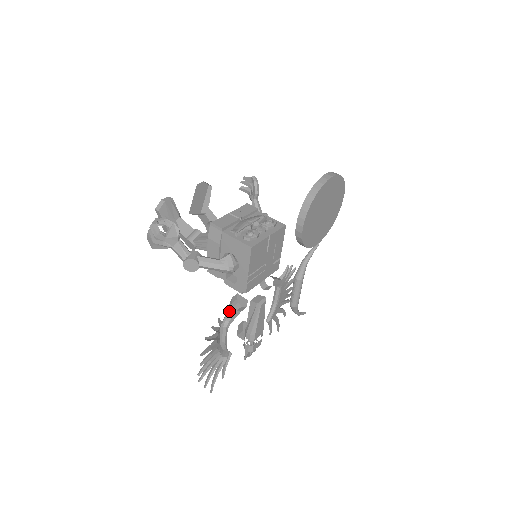
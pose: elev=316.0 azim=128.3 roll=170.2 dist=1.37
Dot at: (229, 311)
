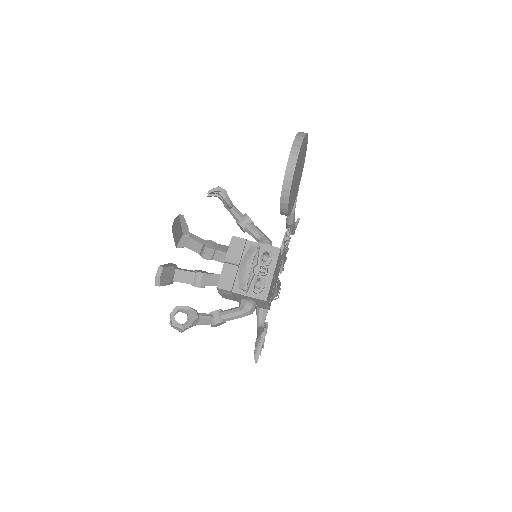
Dot at: (257, 315)
